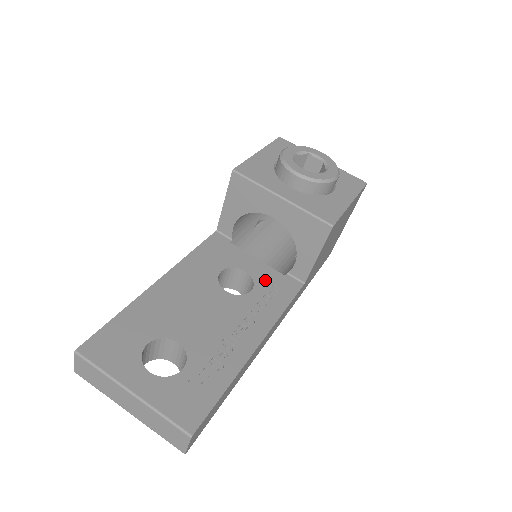
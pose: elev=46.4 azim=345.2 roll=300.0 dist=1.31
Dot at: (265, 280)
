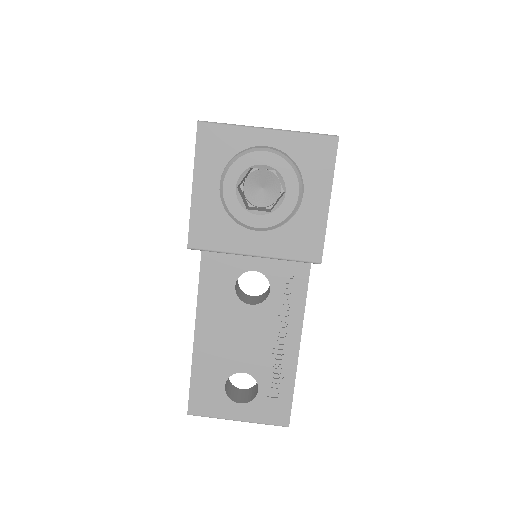
Dot at: (276, 270)
